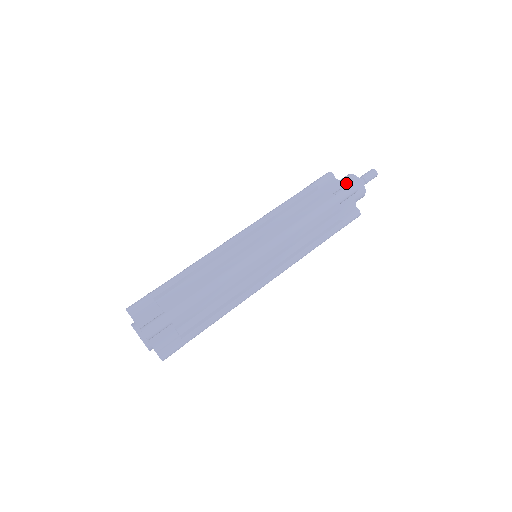
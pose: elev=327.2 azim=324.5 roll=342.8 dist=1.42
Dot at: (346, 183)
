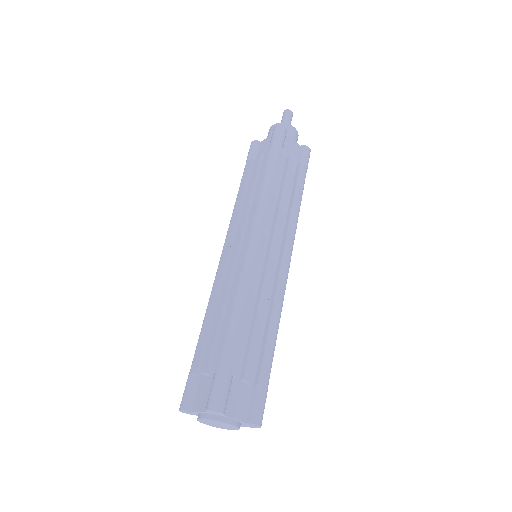
Dot at: occluded
